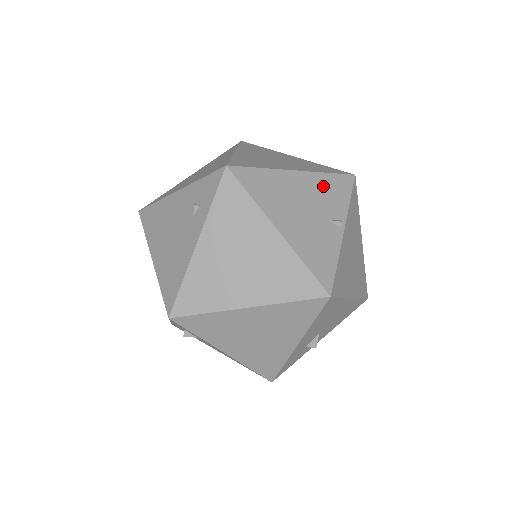
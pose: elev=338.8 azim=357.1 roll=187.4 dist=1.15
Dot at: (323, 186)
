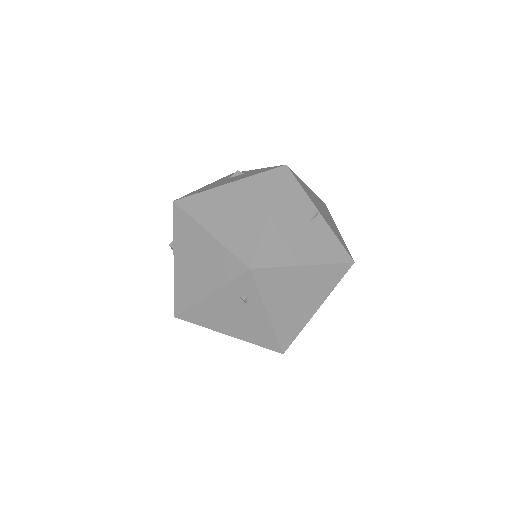
Dot at: (287, 201)
